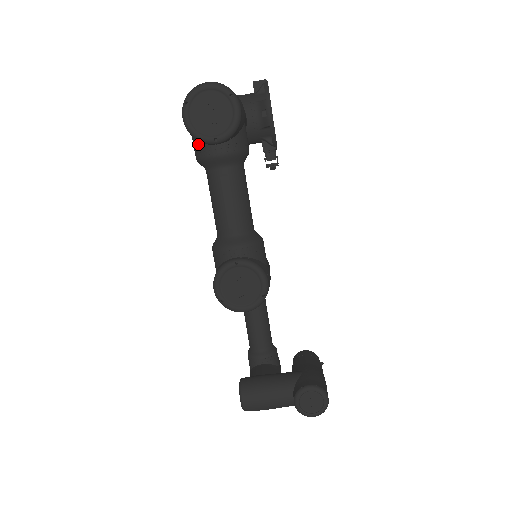
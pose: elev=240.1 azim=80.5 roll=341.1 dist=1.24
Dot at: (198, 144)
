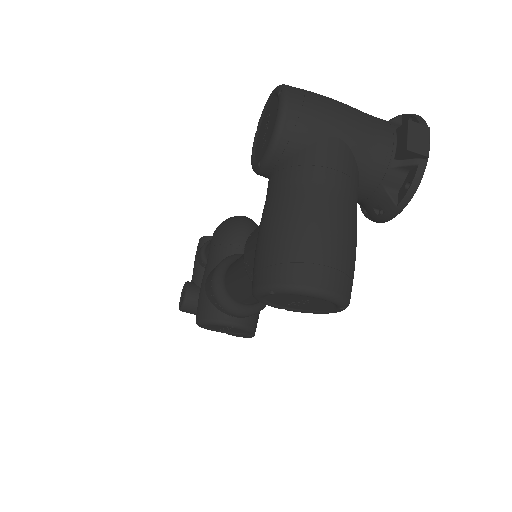
Dot at: occluded
